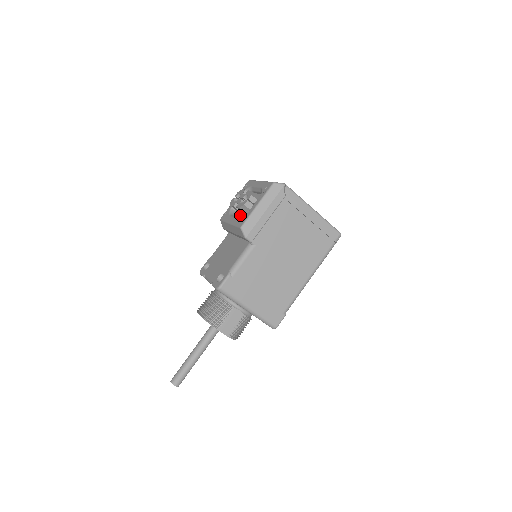
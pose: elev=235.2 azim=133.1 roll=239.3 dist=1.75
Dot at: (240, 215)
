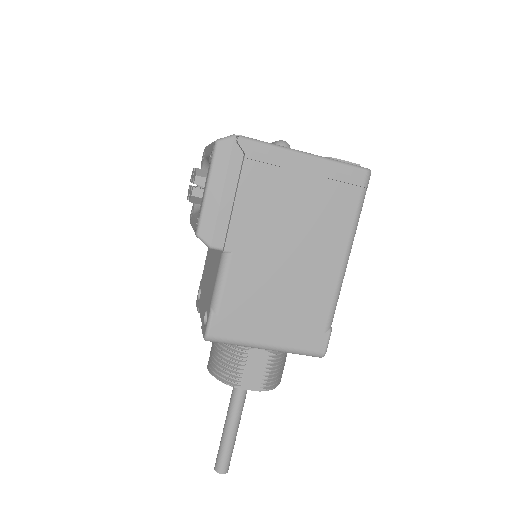
Dot at: occluded
